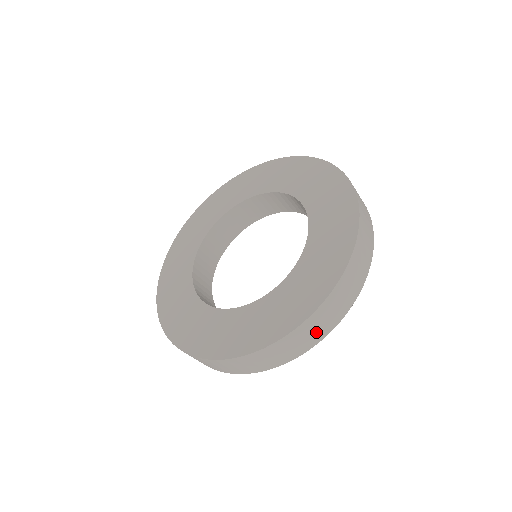
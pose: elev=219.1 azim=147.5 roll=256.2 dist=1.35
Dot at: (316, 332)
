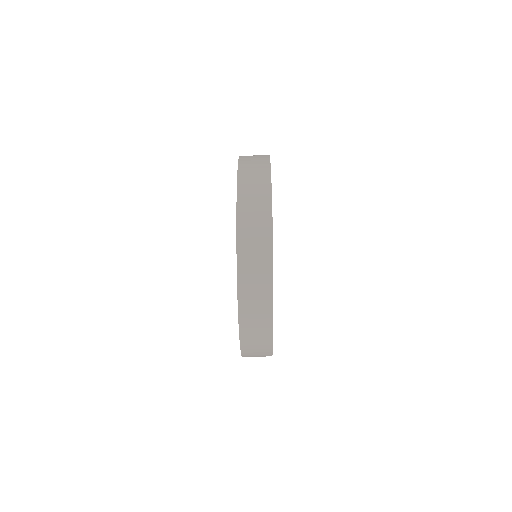
Dot at: (258, 186)
